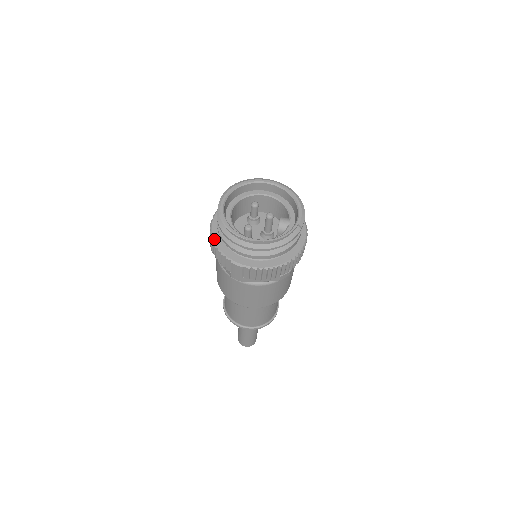
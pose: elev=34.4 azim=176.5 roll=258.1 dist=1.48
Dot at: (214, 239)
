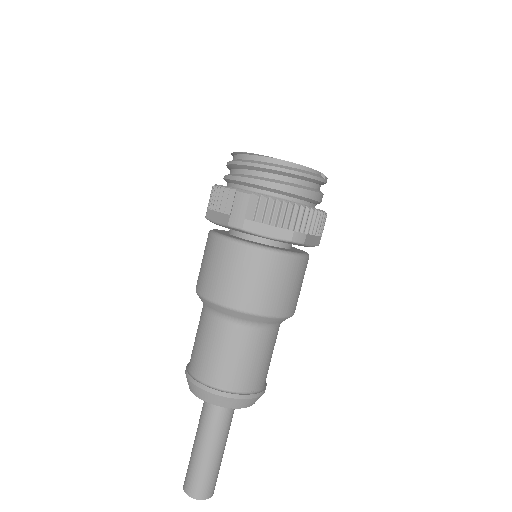
Dot at: occluded
